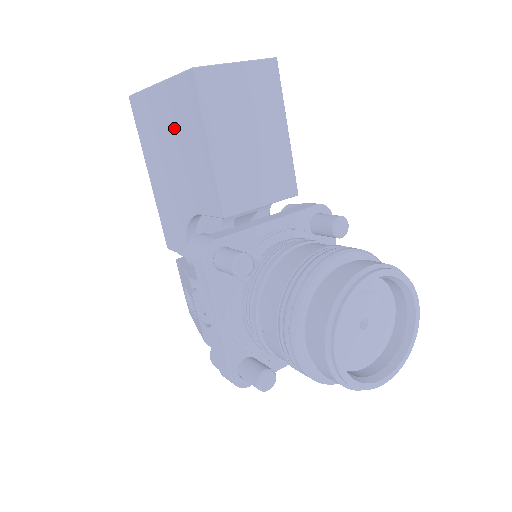
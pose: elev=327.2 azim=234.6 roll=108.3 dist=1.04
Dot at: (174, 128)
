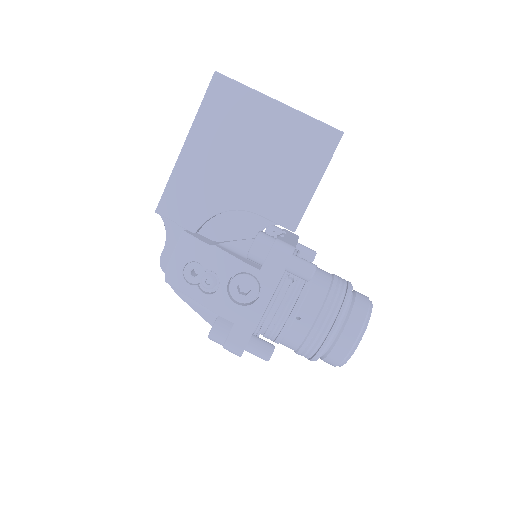
Dot at: (278, 144)
